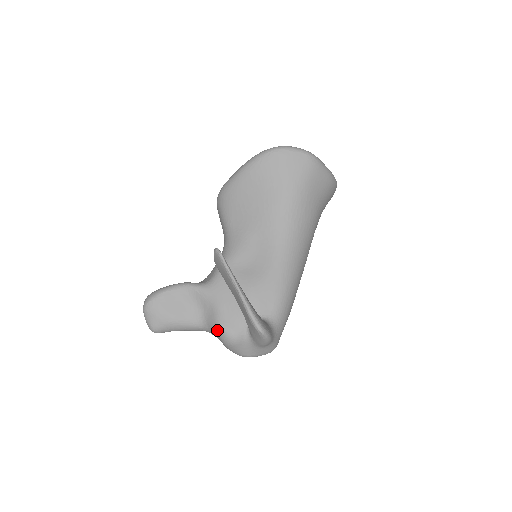
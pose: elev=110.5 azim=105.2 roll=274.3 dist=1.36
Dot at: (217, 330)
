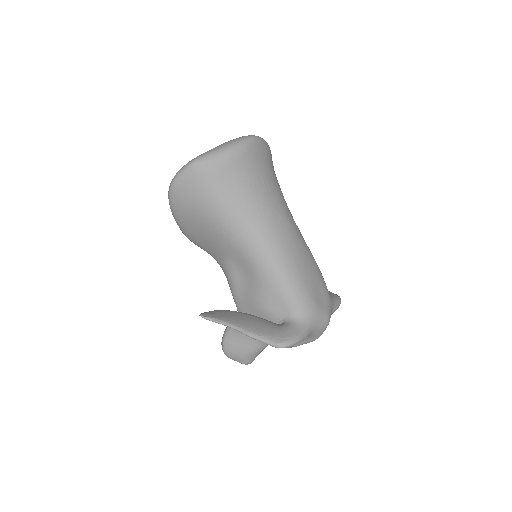
Dot at: occluded
